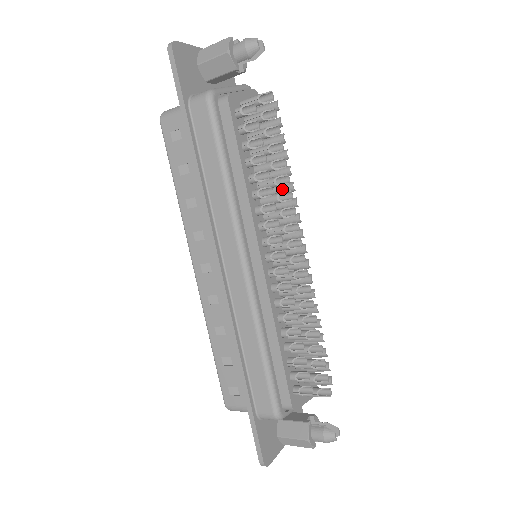
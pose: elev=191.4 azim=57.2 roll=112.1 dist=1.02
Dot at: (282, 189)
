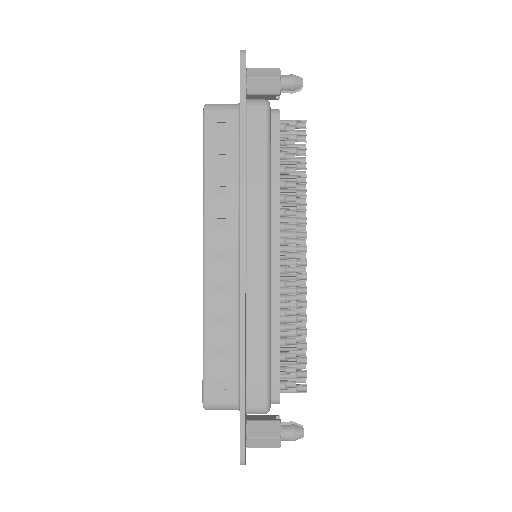
Dot at: occluded
